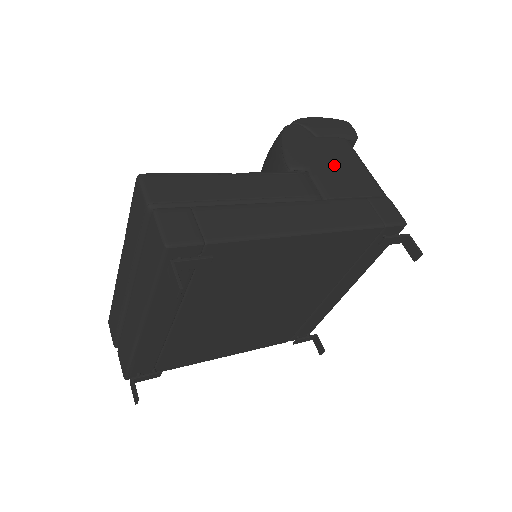
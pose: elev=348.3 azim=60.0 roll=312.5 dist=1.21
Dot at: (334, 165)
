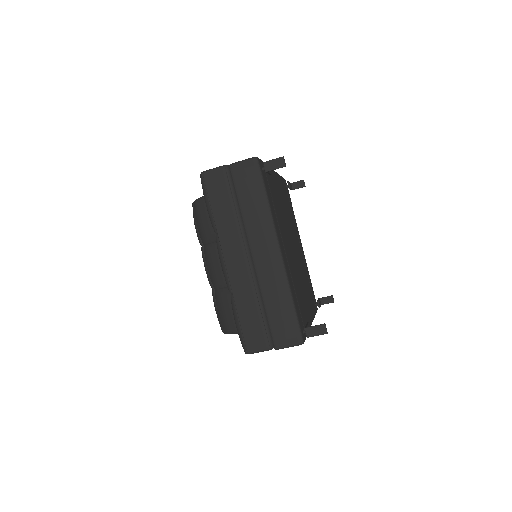
Dot at: occluded
